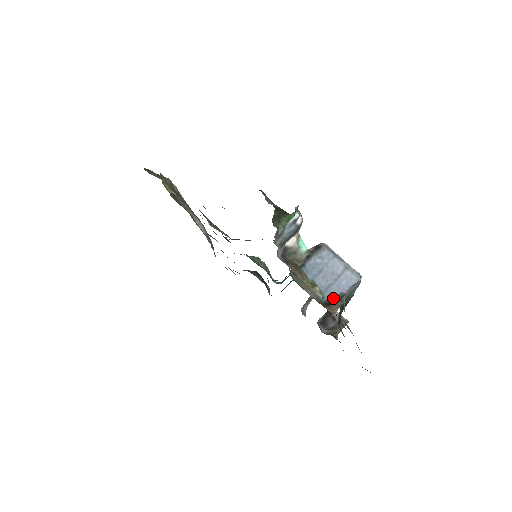
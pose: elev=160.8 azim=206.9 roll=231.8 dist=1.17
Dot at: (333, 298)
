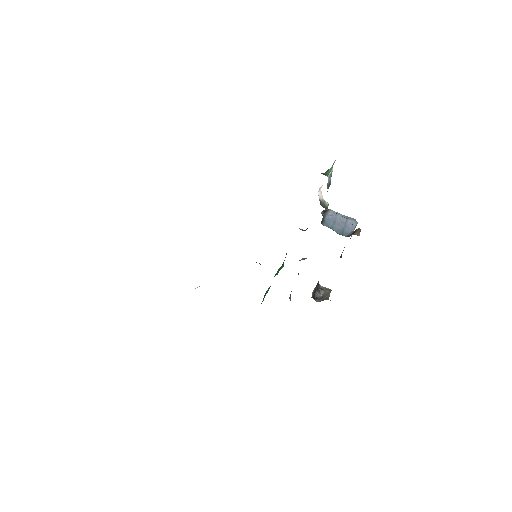
Dot at: (350, 234)
